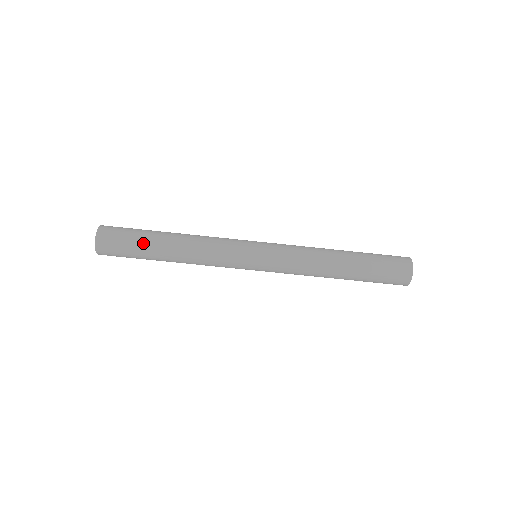
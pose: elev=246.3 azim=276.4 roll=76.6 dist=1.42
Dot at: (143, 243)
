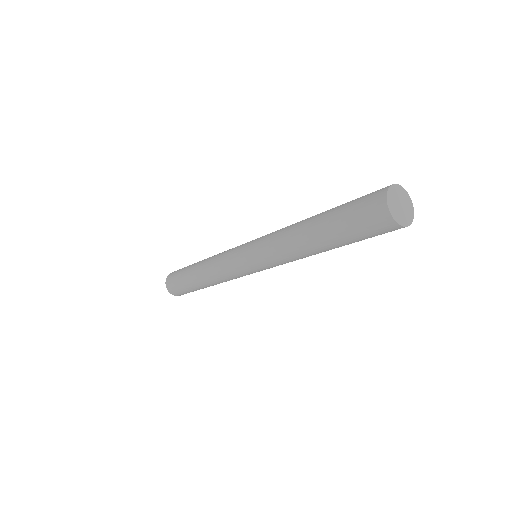
Dot at: (192, 289)
